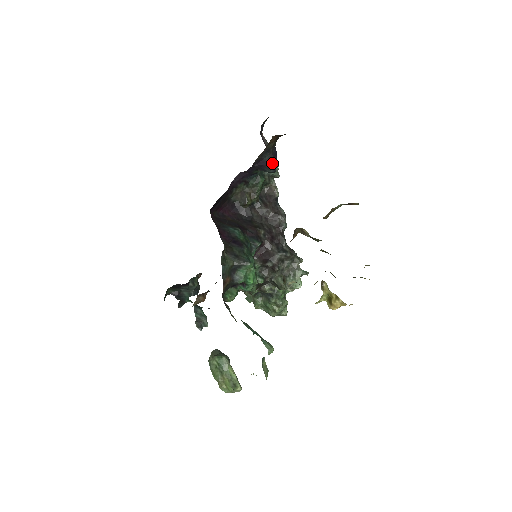
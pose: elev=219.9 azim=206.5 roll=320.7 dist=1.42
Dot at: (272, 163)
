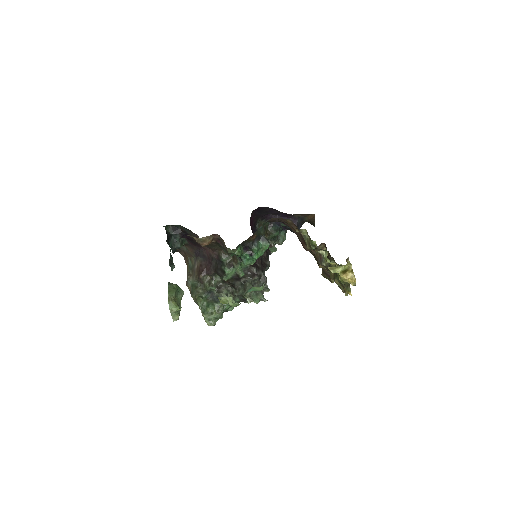
Dot at: (298, 227)
